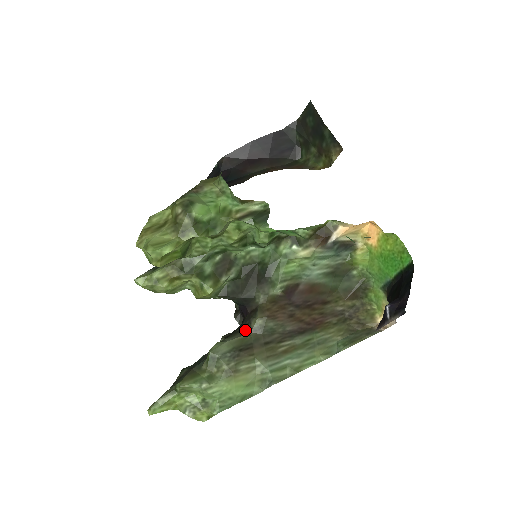
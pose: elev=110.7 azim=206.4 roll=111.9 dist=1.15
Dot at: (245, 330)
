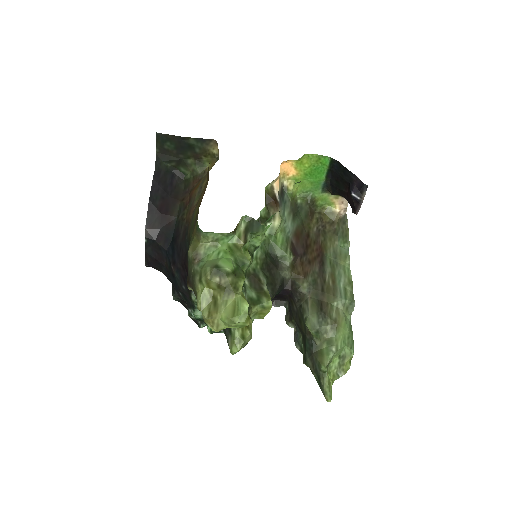
Dot at: (303, 300)
